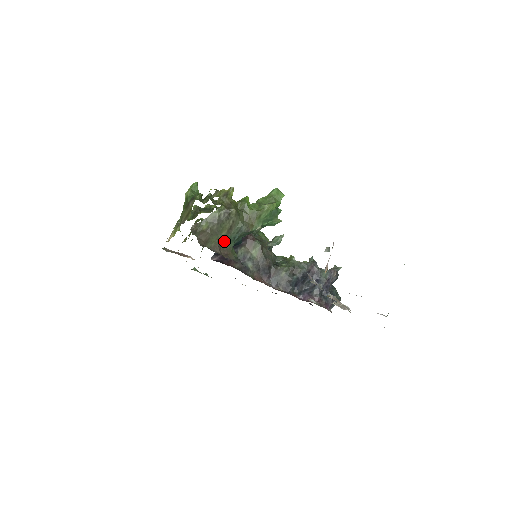
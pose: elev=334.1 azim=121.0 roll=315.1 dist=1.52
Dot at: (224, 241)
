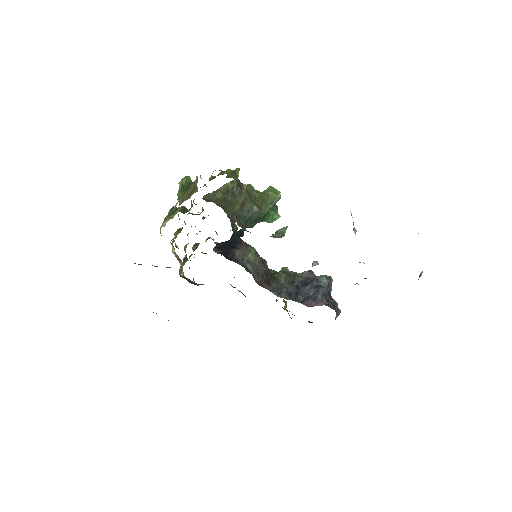
Dot at: (238, 216)
